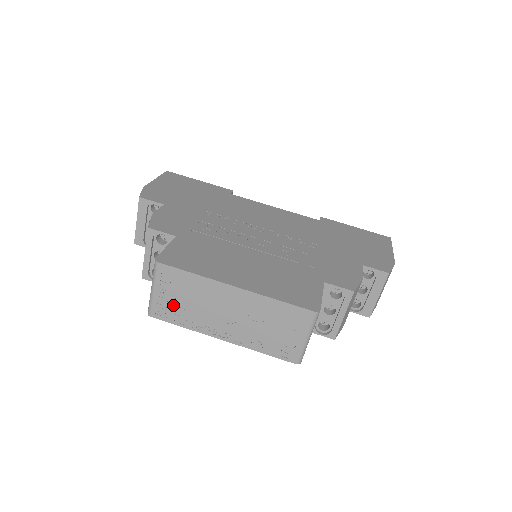
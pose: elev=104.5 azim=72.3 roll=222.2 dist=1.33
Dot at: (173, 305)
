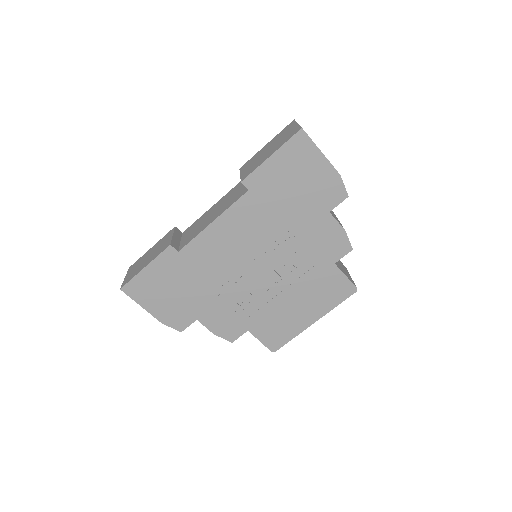
Dot at: occluded
